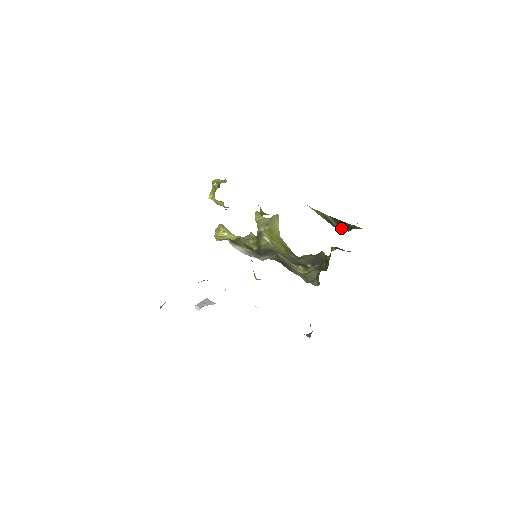
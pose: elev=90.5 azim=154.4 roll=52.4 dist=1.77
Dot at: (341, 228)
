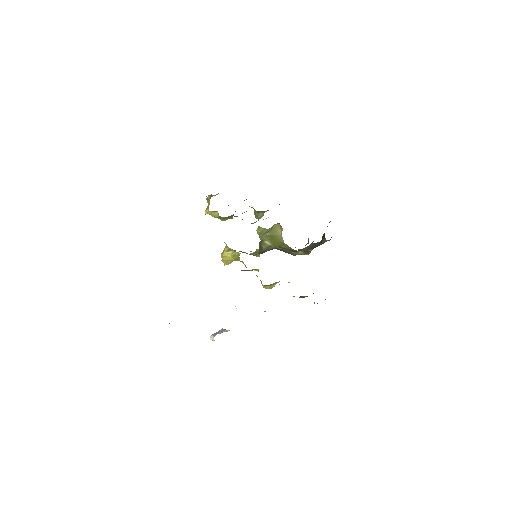
Dot at: occluded
